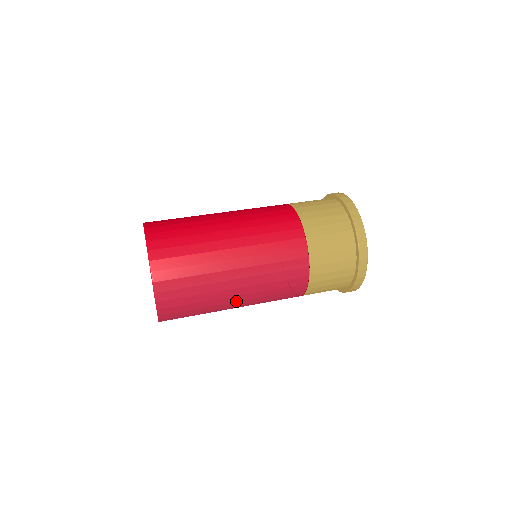
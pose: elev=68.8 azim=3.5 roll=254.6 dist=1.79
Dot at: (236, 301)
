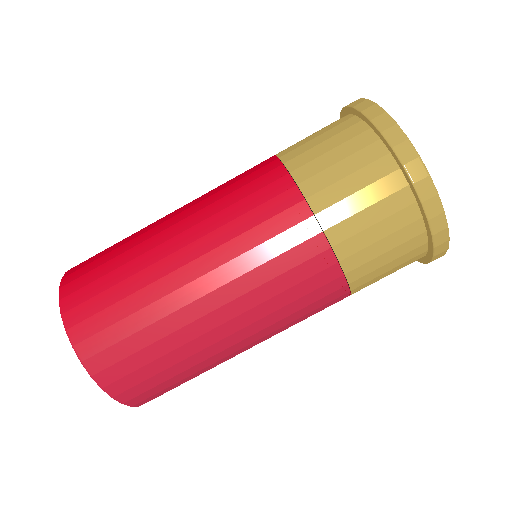
Dot at: (226, 335)
